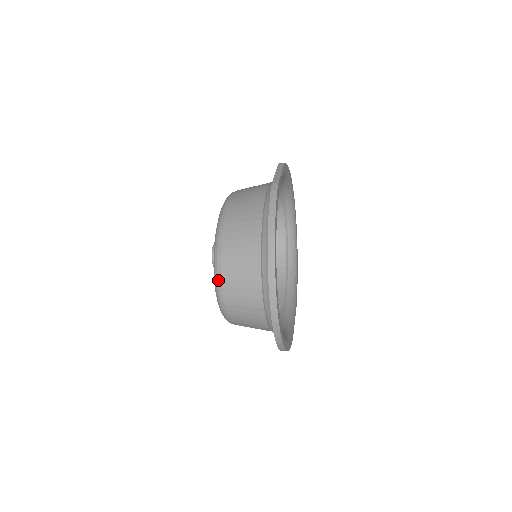
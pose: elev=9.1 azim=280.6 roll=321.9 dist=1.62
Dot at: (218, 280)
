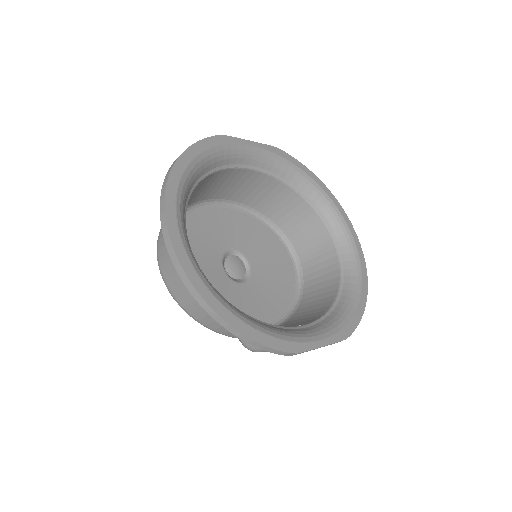
Dot at: (157, 245)
